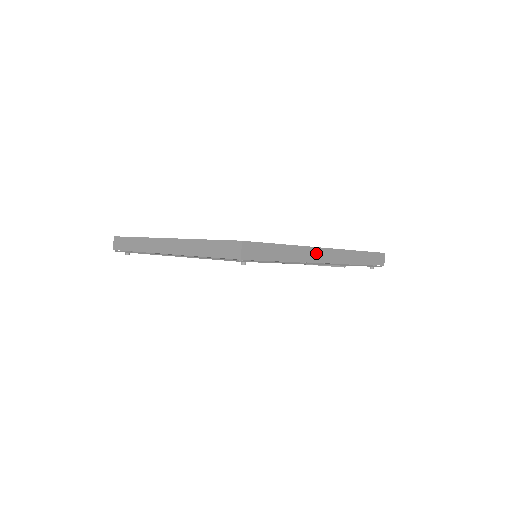
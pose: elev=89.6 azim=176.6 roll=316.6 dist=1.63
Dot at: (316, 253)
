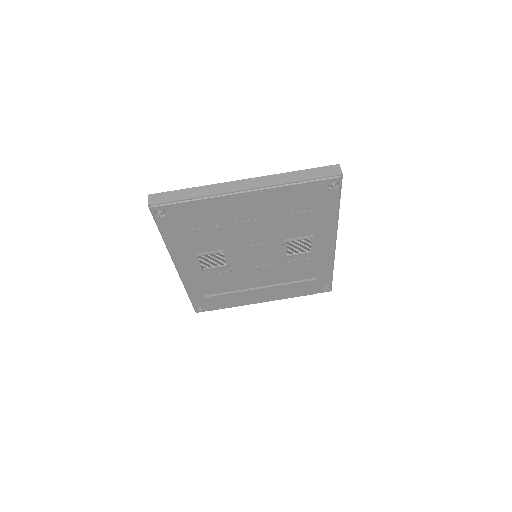
Dot at: occluded
